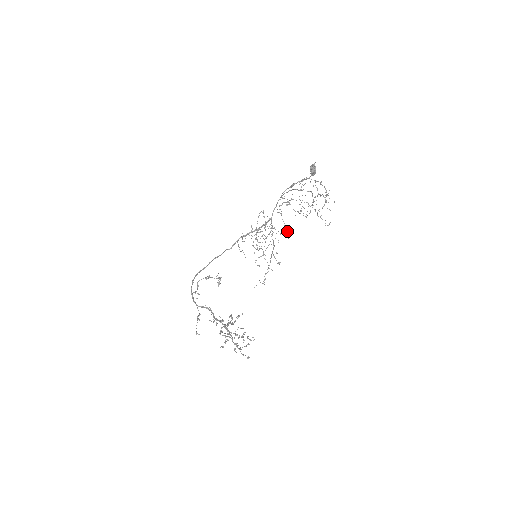
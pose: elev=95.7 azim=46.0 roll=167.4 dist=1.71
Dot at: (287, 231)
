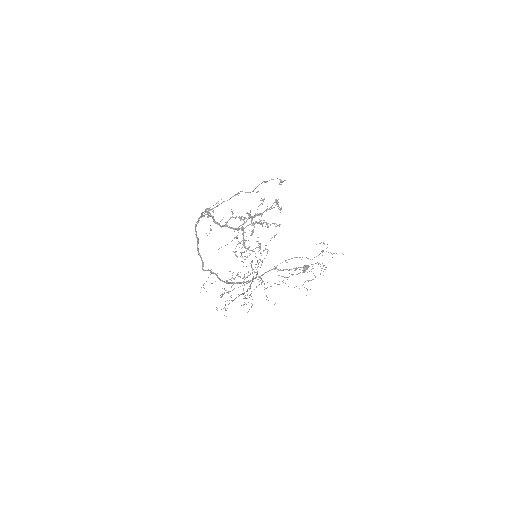
Dot at: occluded
